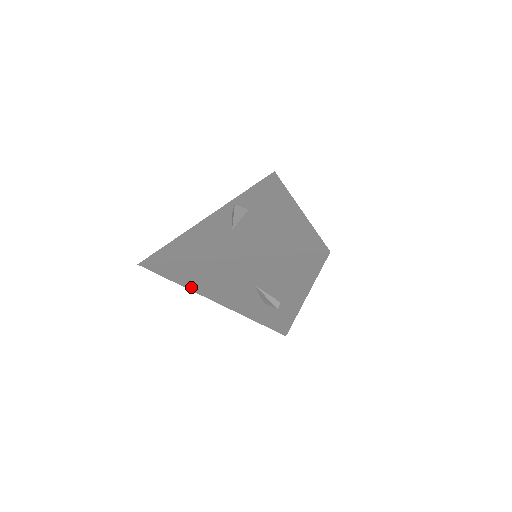
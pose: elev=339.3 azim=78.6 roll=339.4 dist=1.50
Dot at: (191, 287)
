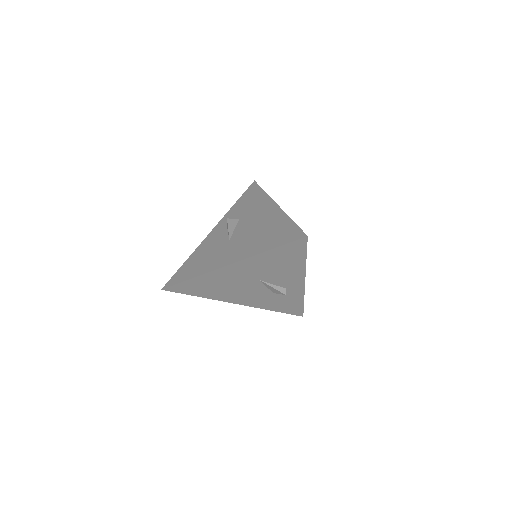
Dot at: (210, 296)
